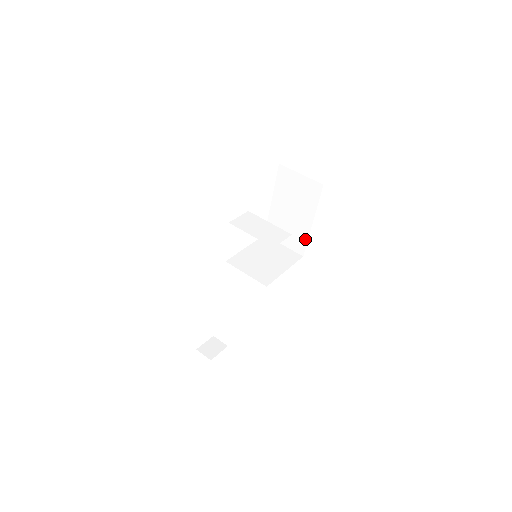
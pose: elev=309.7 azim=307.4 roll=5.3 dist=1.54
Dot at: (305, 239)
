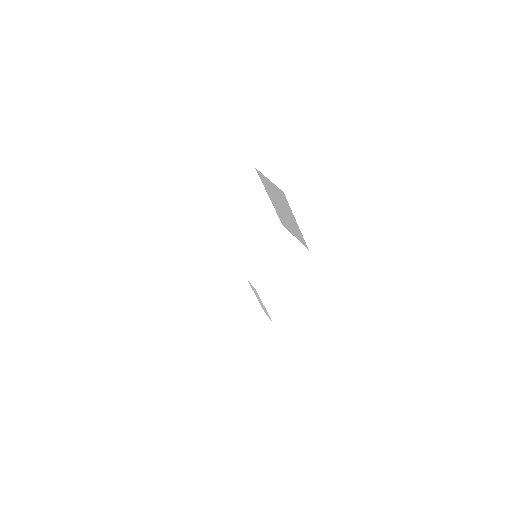
Dot at: (301, 236)
